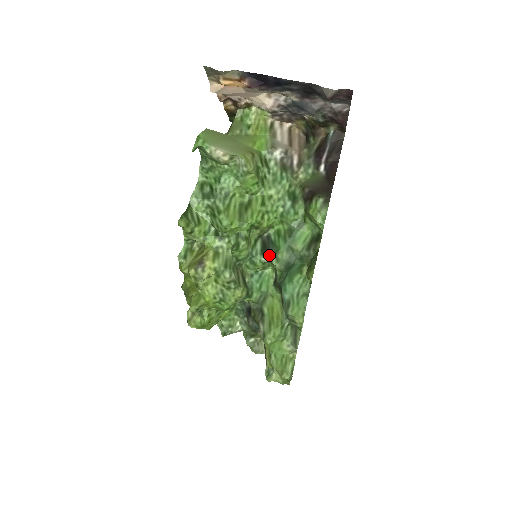
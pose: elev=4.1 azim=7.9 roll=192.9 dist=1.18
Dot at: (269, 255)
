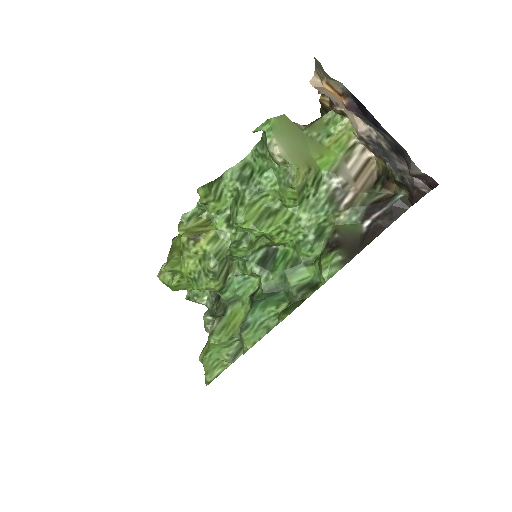
Dot at: (263, 269)
